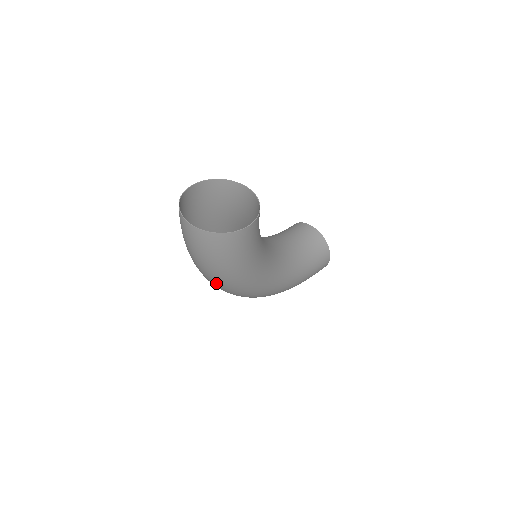
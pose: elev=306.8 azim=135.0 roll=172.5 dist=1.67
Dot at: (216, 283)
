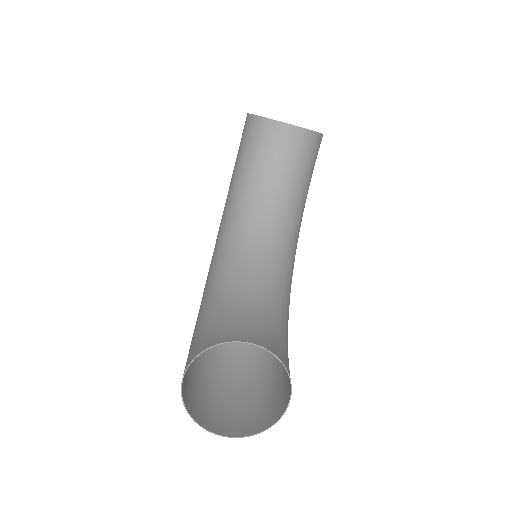
Dot at: (250, 348)
